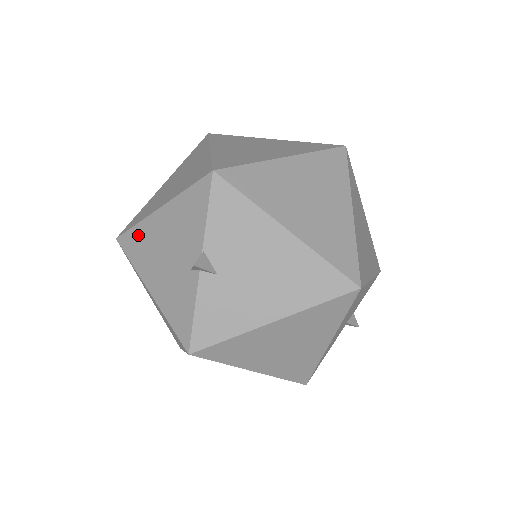
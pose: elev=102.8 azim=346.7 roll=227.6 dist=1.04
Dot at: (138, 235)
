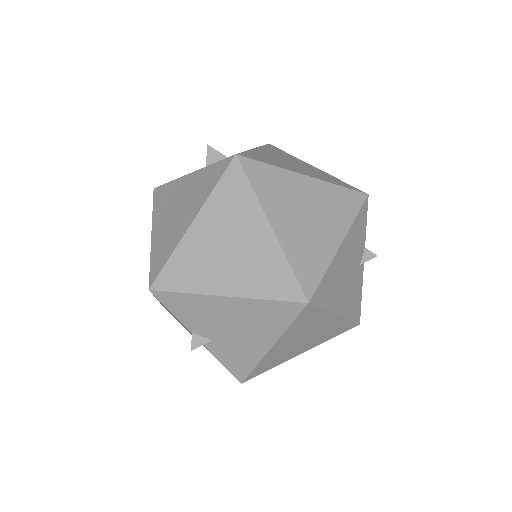
Dot at: (167, 310)
